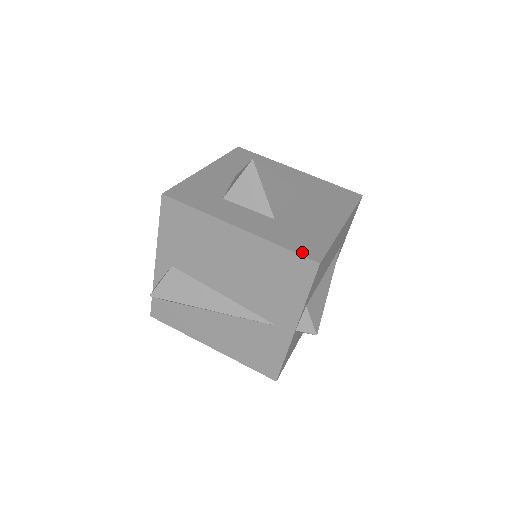
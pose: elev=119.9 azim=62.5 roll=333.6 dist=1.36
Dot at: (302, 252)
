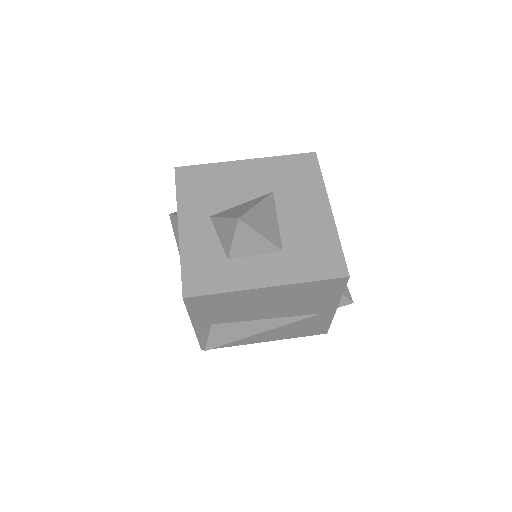
Dot at: (330, 275)
